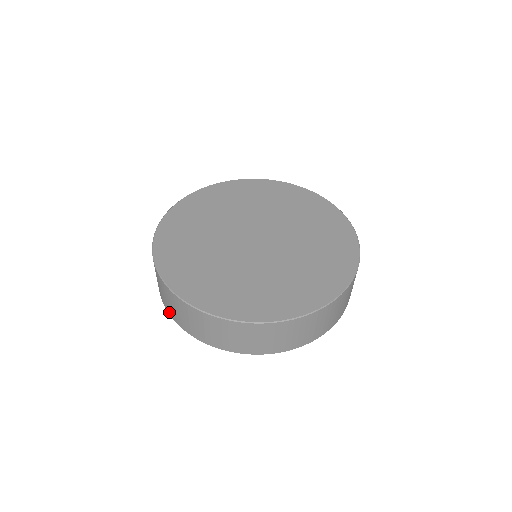
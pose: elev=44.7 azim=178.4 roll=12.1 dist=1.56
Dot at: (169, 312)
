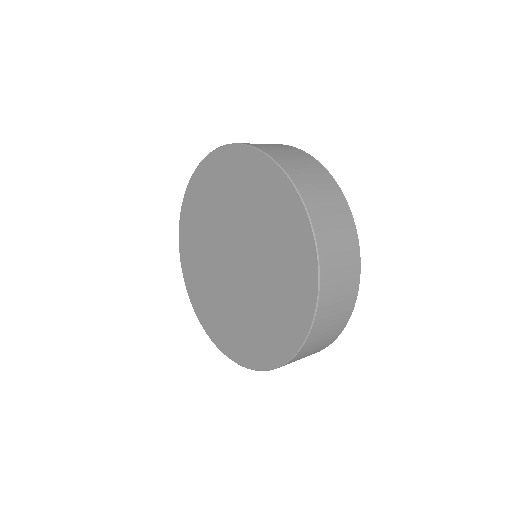
Dot at: occluded
